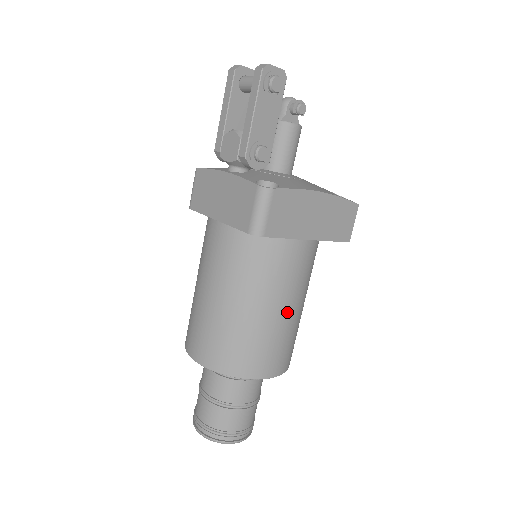
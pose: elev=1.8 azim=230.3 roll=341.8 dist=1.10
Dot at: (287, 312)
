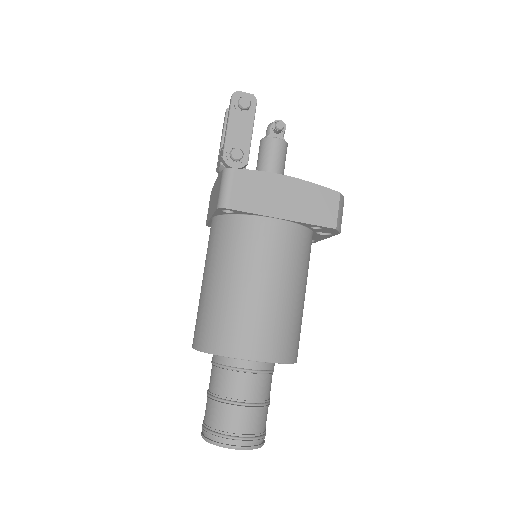
Dot at: (267, 290)
